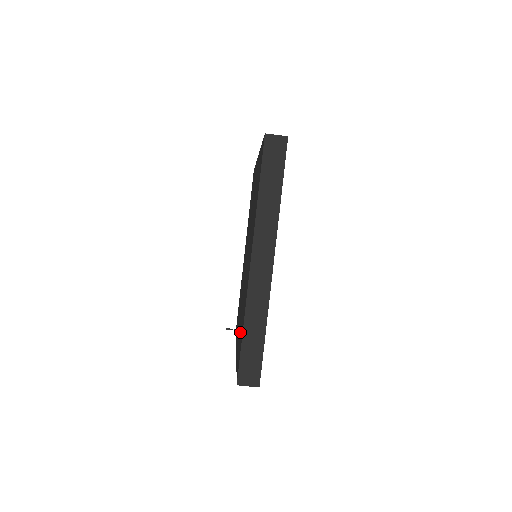
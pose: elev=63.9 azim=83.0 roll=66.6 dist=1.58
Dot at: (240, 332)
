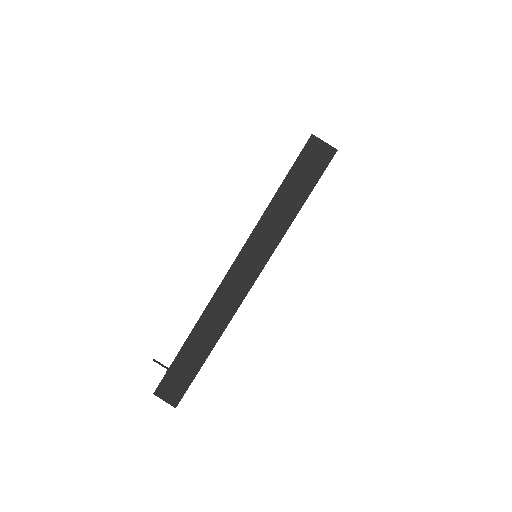
Dot at: occluded
